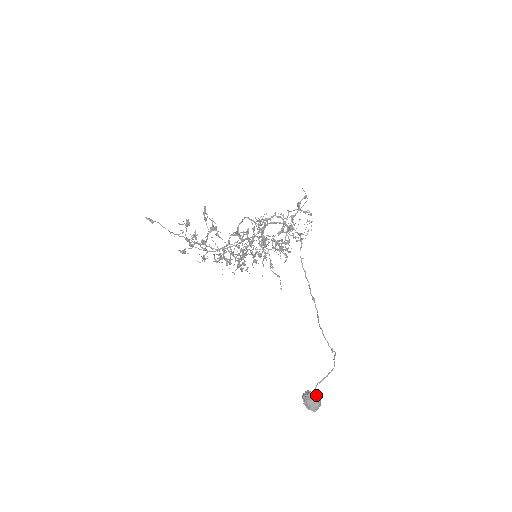
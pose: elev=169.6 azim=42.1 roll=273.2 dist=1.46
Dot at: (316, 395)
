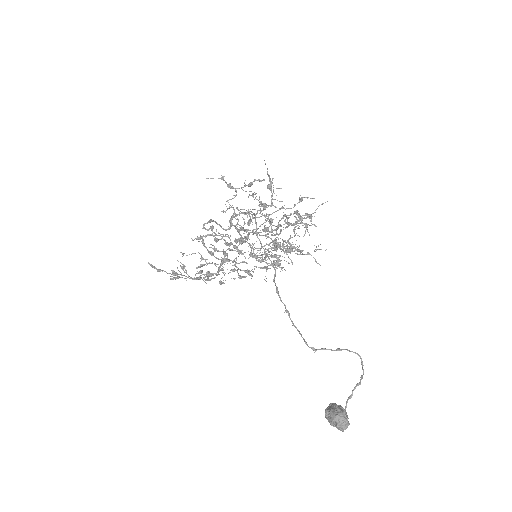
Dot at: (334, 409)
